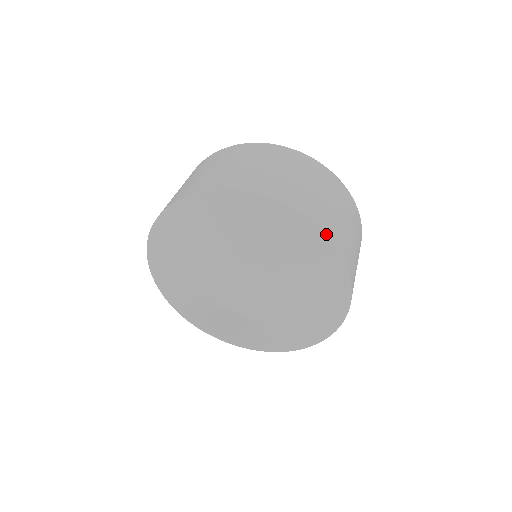
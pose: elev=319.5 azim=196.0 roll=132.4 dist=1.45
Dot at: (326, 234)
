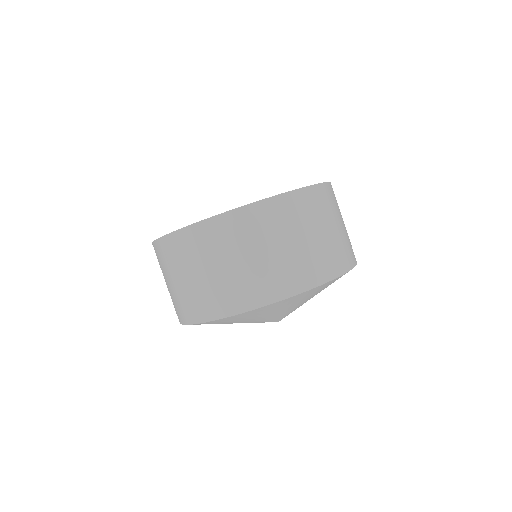
Dot at: (294, 294)
